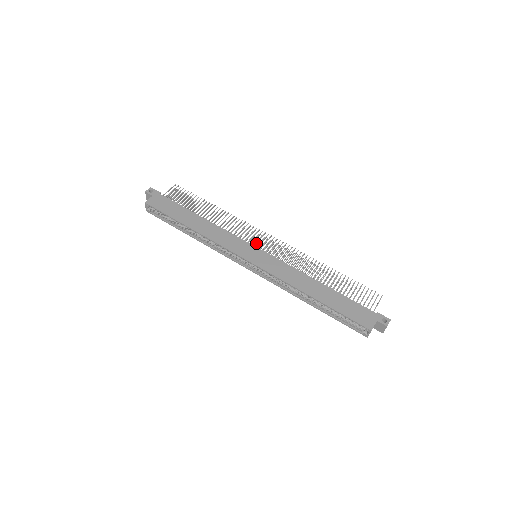
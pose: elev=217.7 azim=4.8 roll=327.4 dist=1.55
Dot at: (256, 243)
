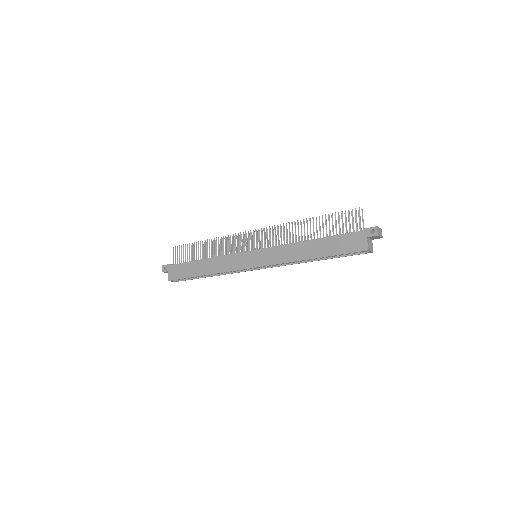
Dot at: (248, 247)
